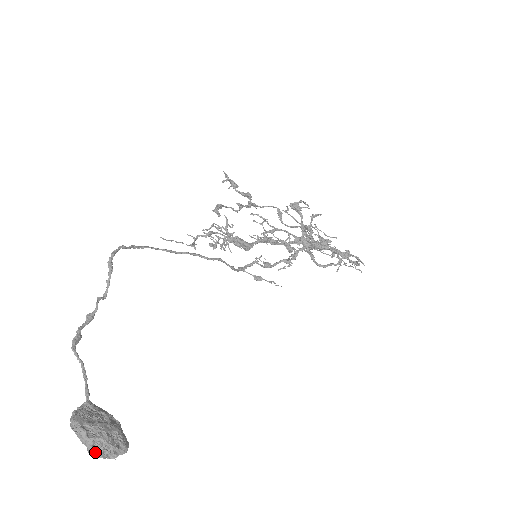
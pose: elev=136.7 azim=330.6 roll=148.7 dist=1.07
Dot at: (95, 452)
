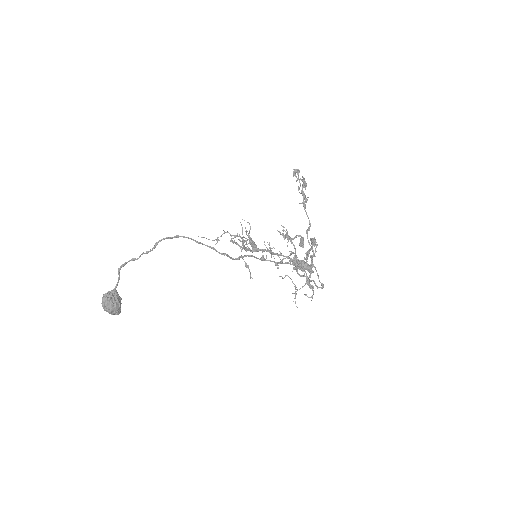
Dot at: (106, 311)
